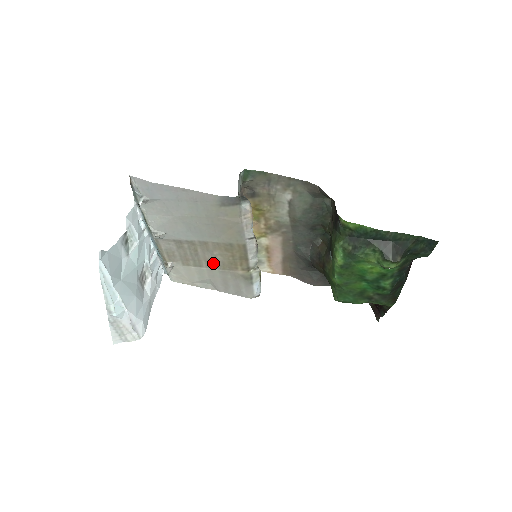
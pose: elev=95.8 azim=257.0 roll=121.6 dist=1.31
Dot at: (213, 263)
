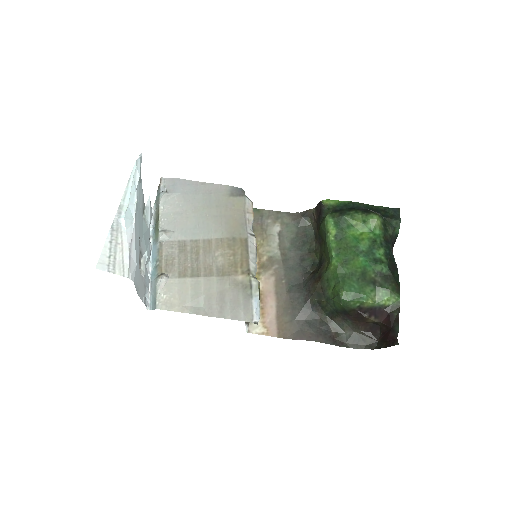
Dot at: (212, 269)
